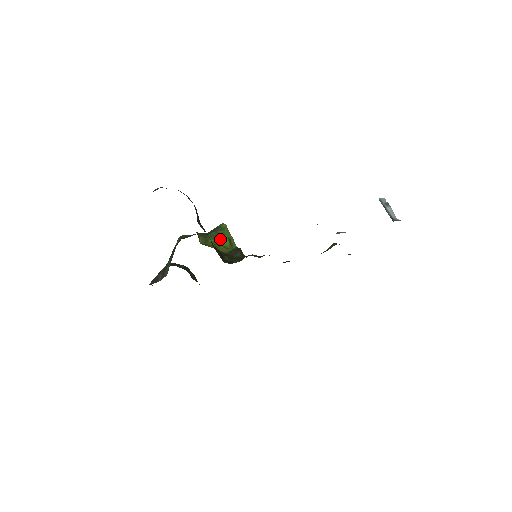
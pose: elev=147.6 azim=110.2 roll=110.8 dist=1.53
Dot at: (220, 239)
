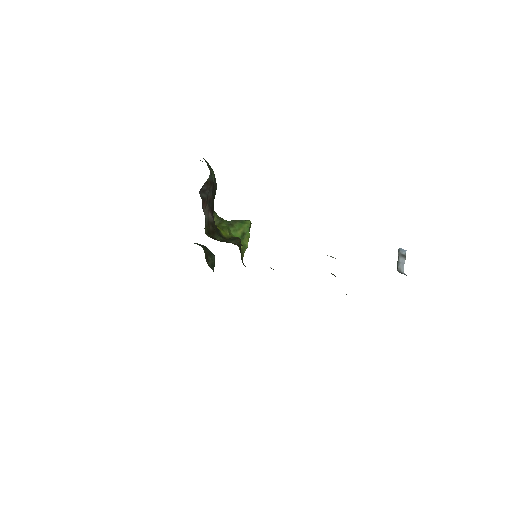
Dot at: (233, 228)
